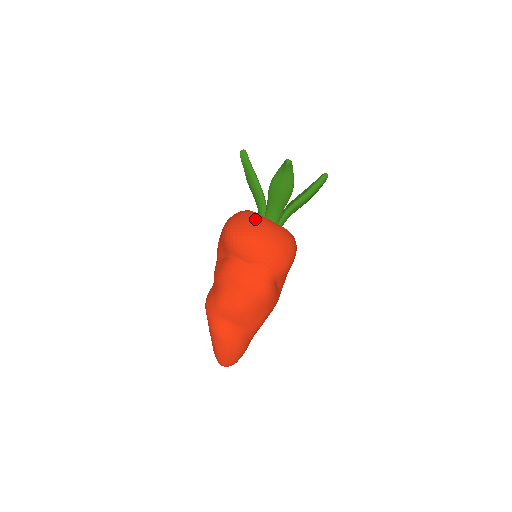
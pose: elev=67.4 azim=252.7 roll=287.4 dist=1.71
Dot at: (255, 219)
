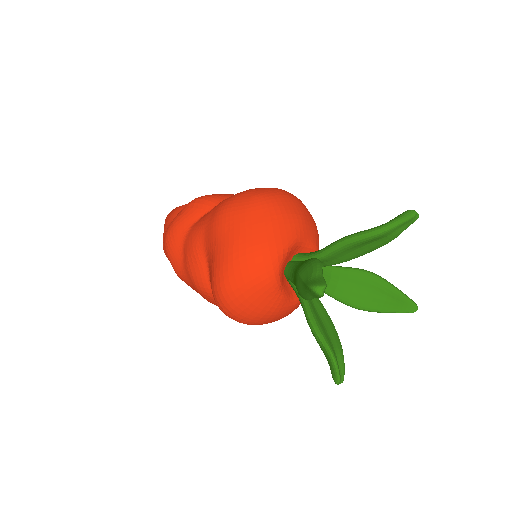
Dot at: (264, 308)
